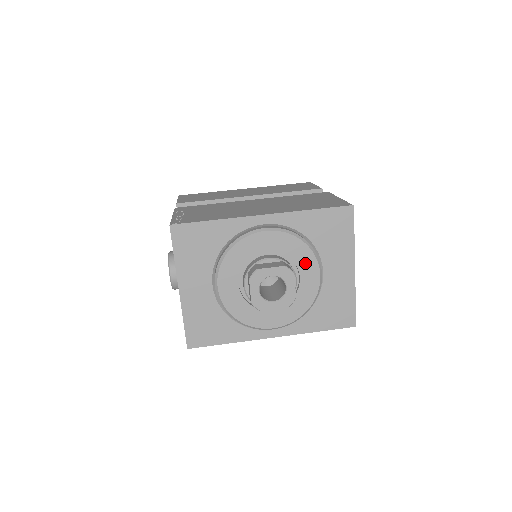
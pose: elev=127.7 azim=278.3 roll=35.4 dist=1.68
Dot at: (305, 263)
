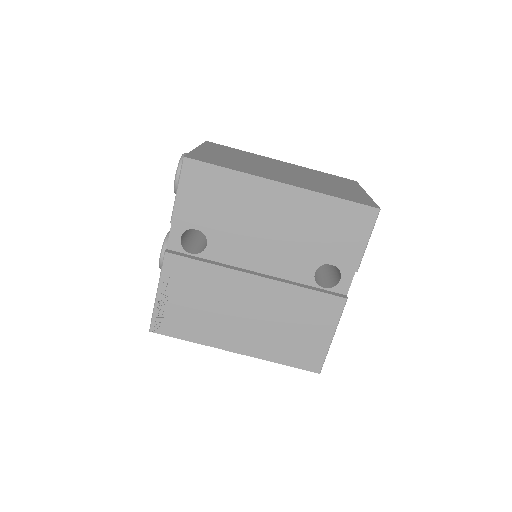
Dot at: occluded
